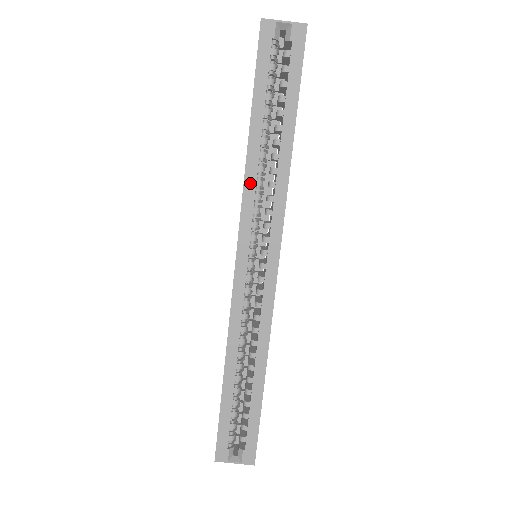
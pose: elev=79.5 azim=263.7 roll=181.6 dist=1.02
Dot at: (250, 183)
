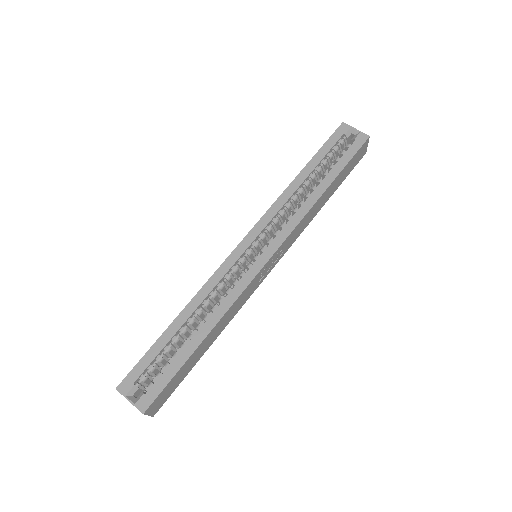
Dot at: (281, 201)
